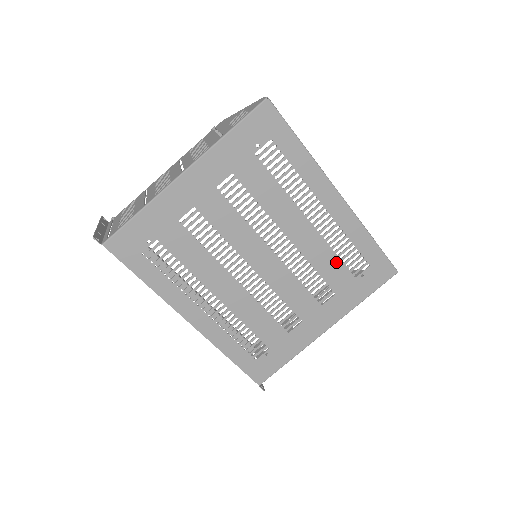
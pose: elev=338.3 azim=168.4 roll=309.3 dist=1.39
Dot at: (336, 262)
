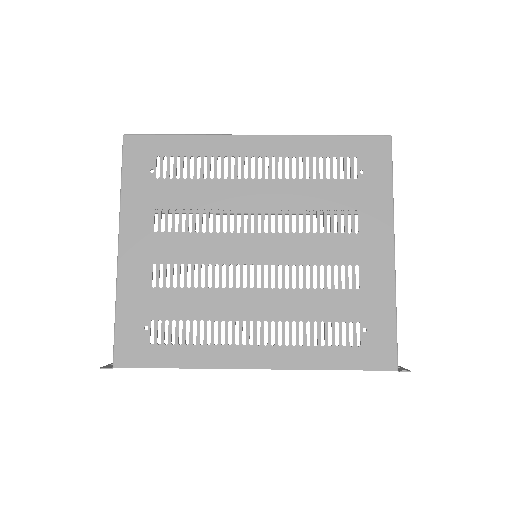
Dot at: (322, 185)
